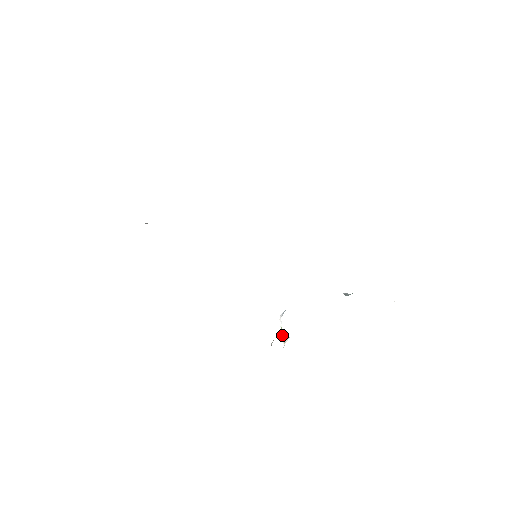
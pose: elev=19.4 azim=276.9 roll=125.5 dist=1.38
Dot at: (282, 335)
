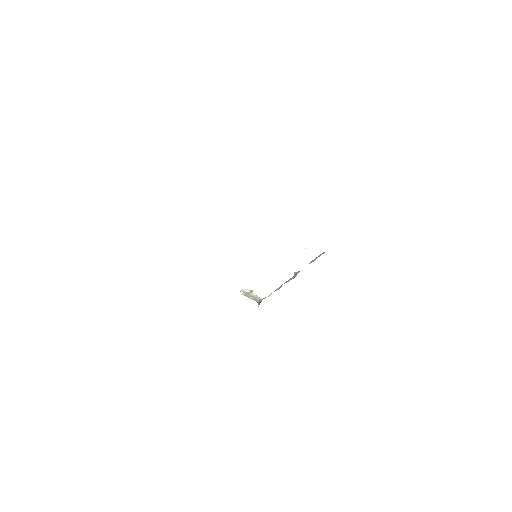
Dot at: occluded
